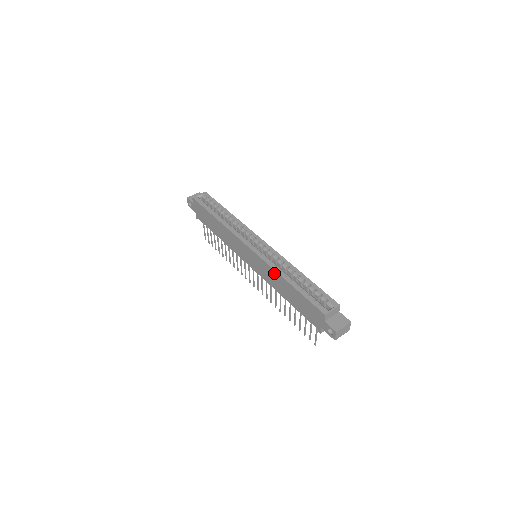
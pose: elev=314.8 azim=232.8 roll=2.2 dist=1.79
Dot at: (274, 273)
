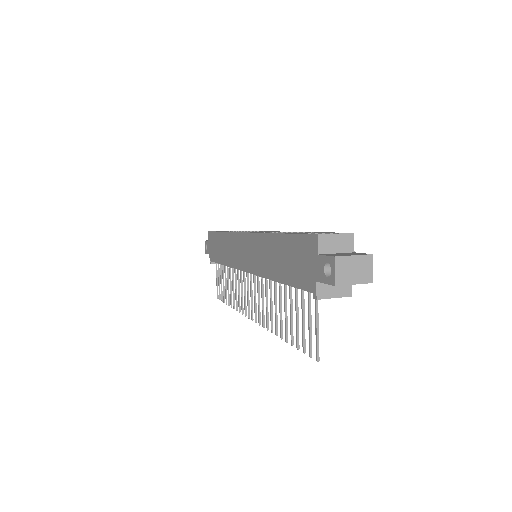
Dot at: (264, 240)
